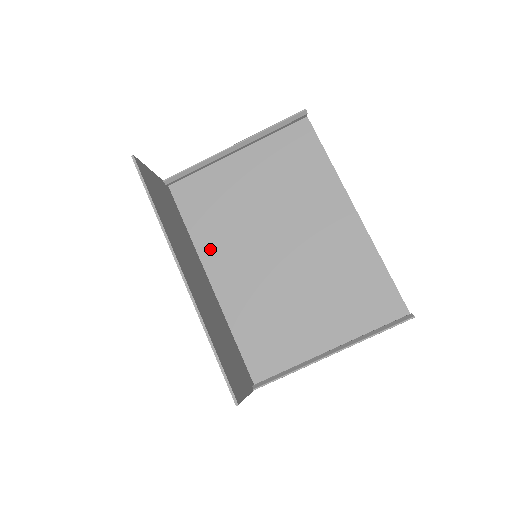
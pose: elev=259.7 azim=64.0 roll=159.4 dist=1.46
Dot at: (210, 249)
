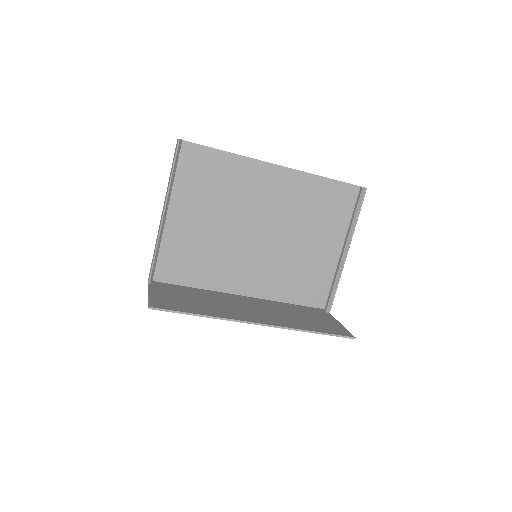
Dot at: (221, 281)
